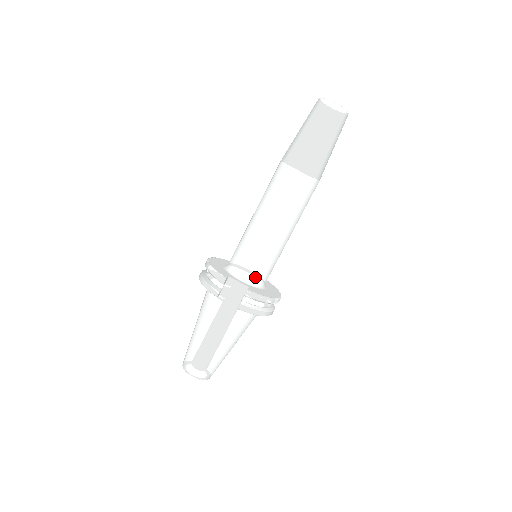
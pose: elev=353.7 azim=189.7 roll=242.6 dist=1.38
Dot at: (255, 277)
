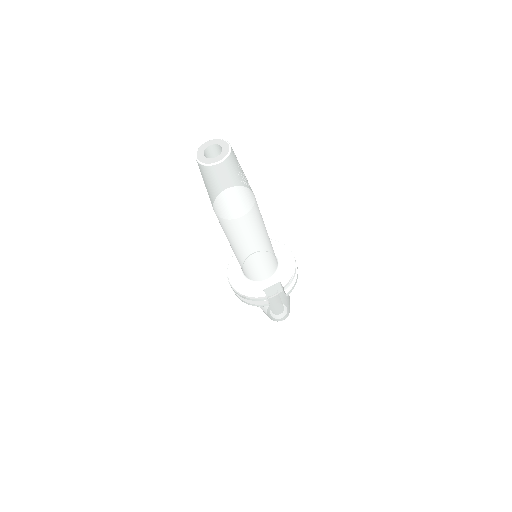
Dot at: (273, 270)
